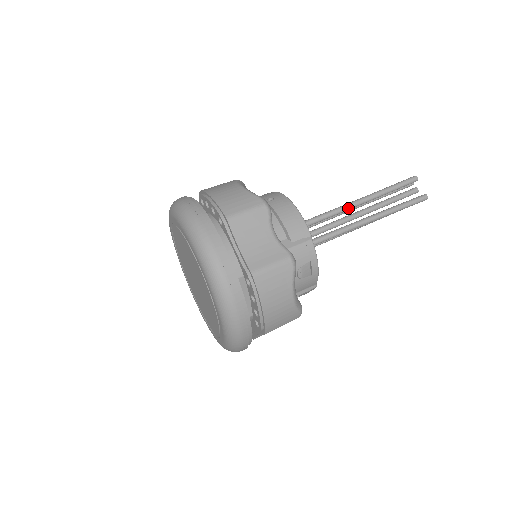
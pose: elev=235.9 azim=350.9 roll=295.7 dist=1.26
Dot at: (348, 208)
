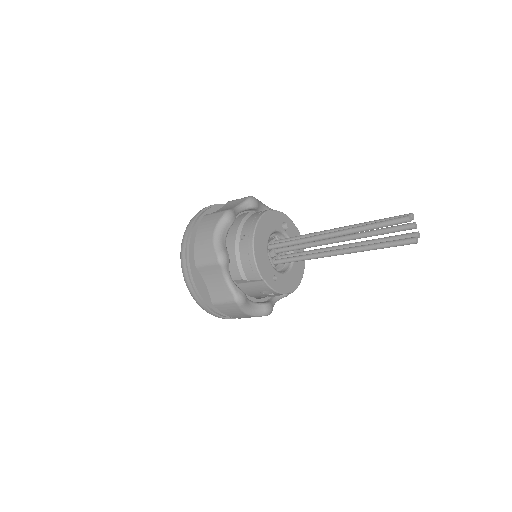
Dot at: (326, 238)
